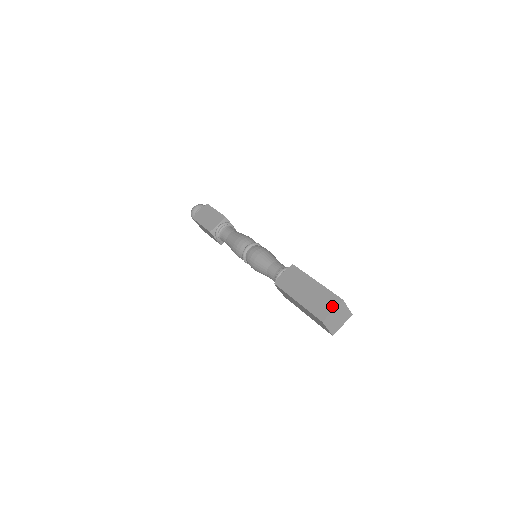
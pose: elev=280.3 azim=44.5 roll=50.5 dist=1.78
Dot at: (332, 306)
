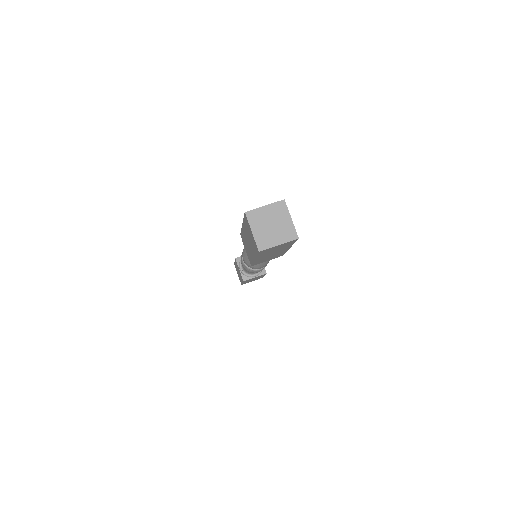
Dot at: (268, 205)
